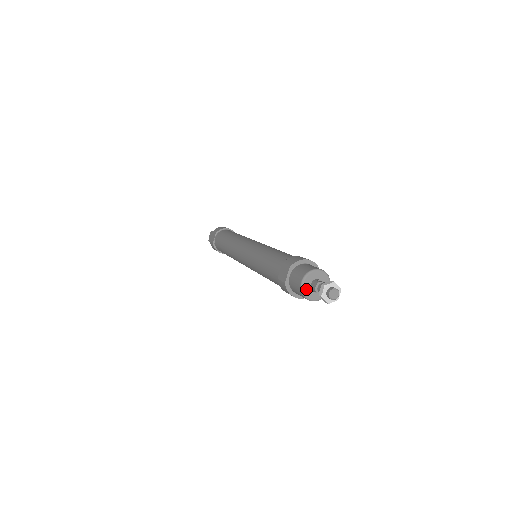
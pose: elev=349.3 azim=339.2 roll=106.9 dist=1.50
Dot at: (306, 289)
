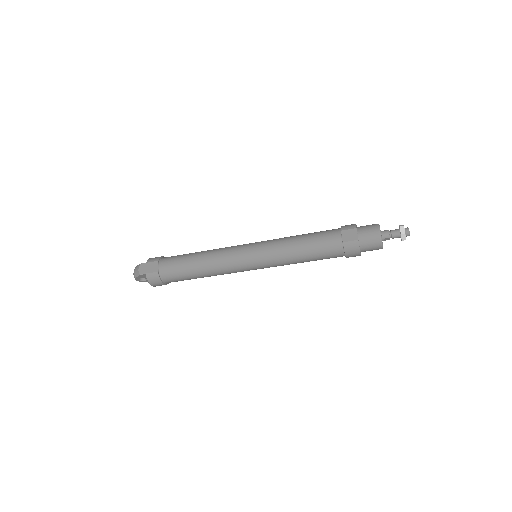
Dot at: (381, 237)
